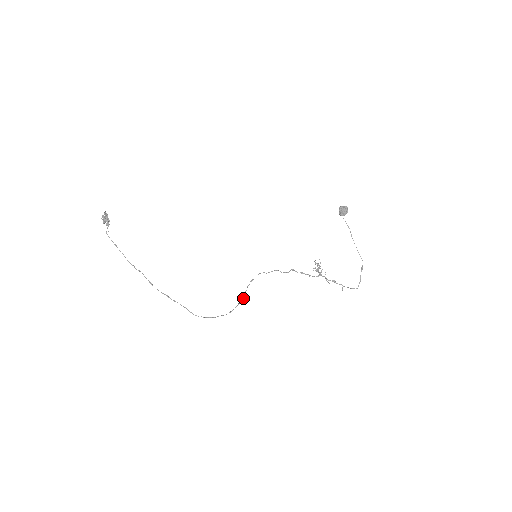
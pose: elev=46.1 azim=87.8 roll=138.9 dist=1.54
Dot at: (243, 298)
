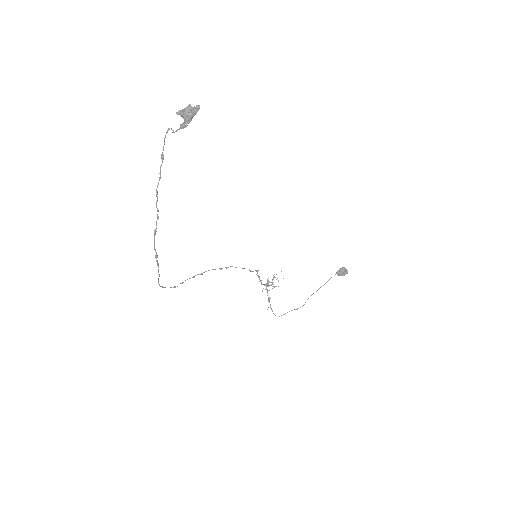
Dot at: occluded
